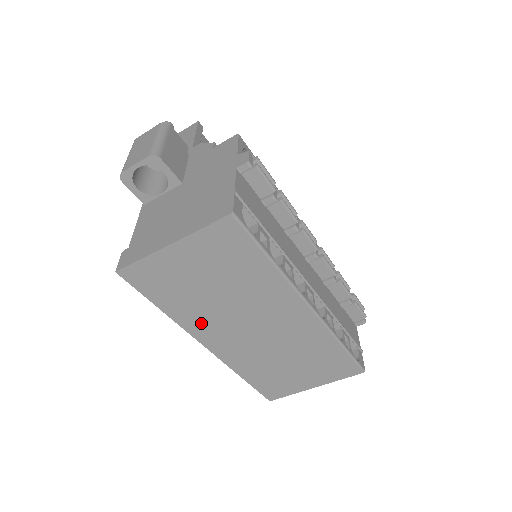
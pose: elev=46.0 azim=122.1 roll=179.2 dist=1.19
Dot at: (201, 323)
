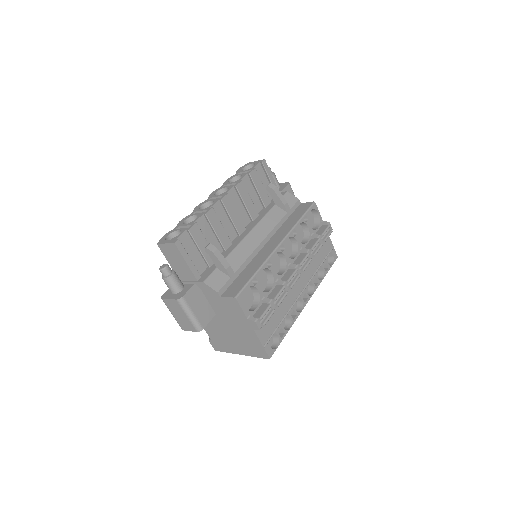
Dot at: occluded
